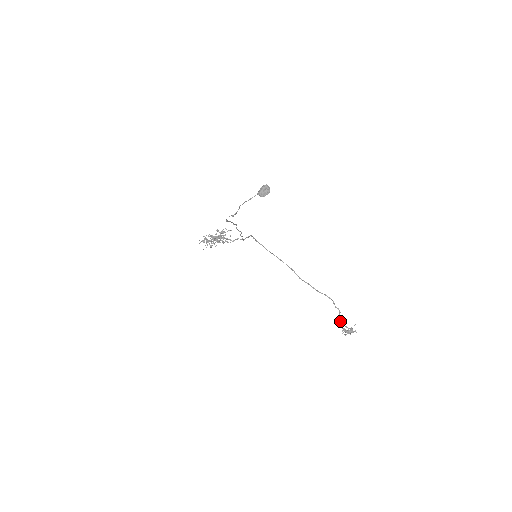
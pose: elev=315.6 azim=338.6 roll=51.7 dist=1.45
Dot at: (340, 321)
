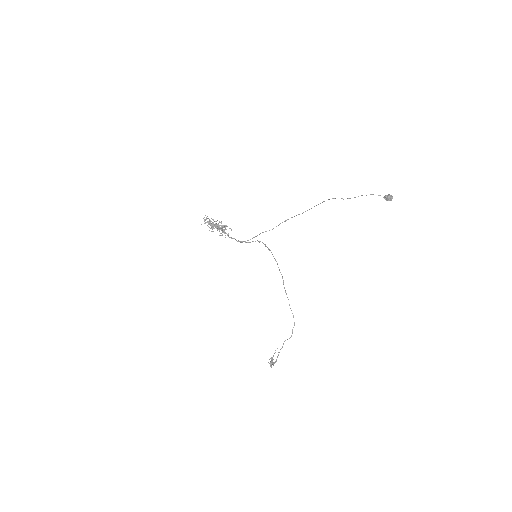
Dot at: occluded
